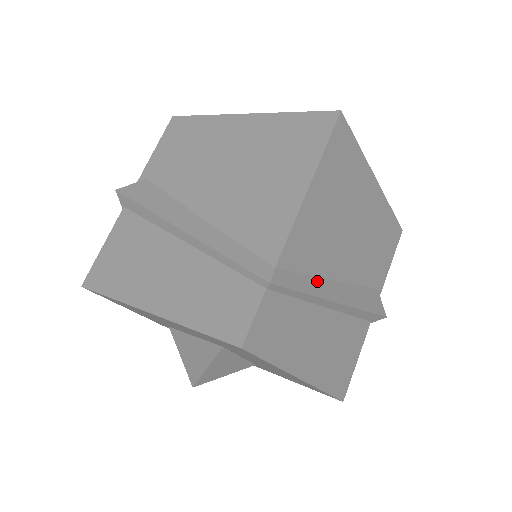
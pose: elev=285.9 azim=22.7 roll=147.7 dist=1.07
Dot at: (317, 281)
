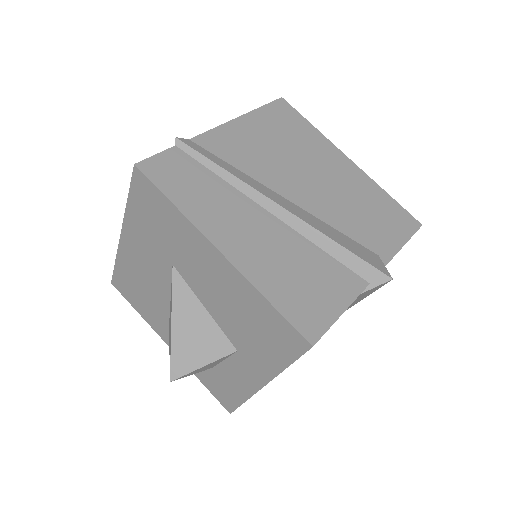
Dot at: (247, 177)
